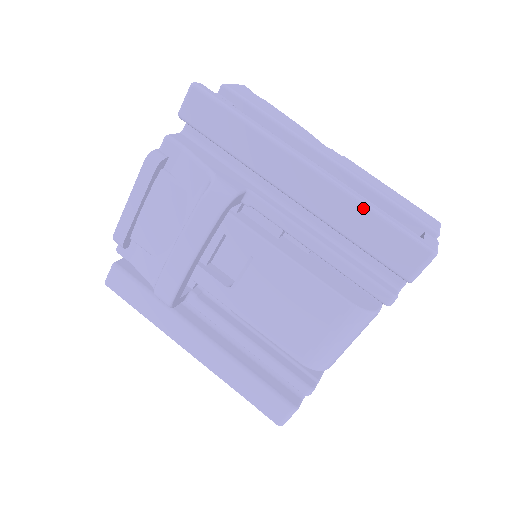
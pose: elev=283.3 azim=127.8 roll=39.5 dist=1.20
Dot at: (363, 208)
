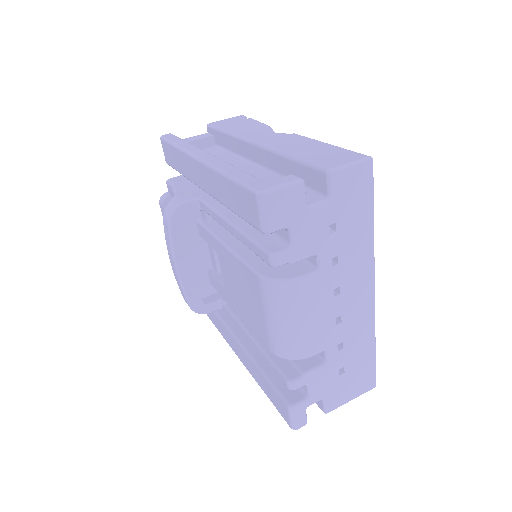
Dot at: (221, 176)
